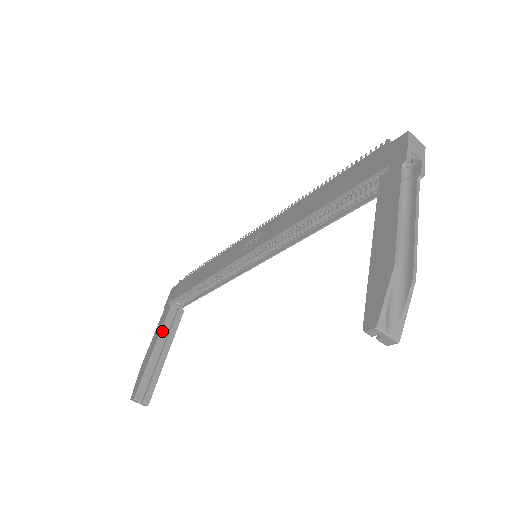
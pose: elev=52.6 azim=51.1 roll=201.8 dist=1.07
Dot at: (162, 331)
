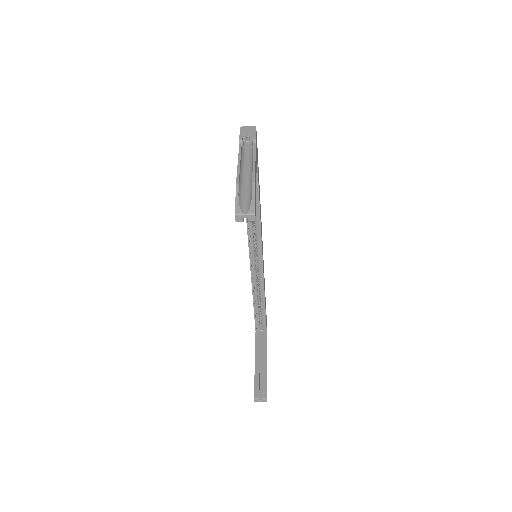
Dot at: (256, 351)
